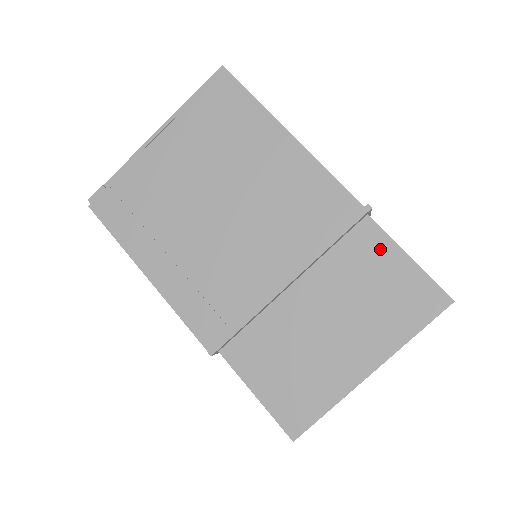
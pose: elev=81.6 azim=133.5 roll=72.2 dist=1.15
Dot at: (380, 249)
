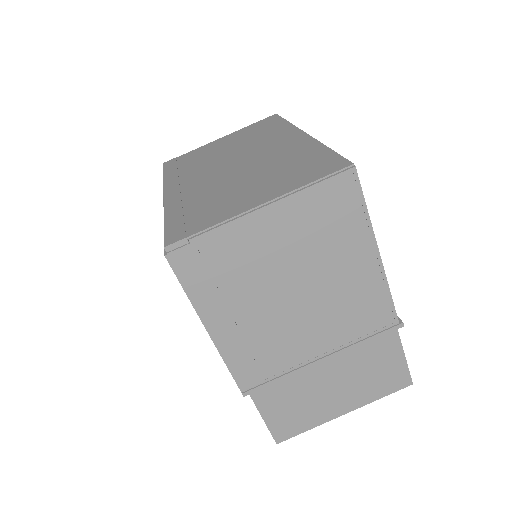
Dot at: (390, 346)
